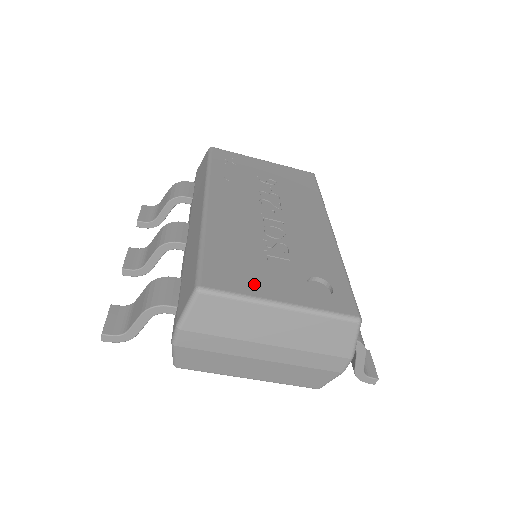
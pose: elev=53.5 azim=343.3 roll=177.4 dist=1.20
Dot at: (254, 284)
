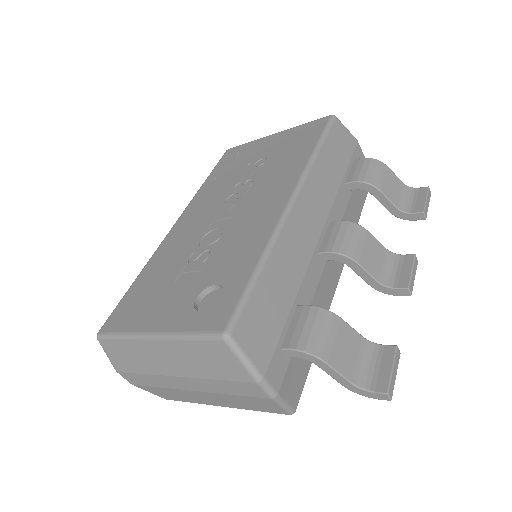
Dot at: (142, 317)
